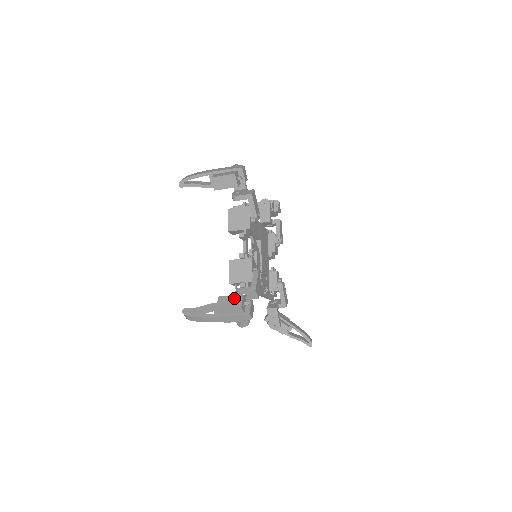
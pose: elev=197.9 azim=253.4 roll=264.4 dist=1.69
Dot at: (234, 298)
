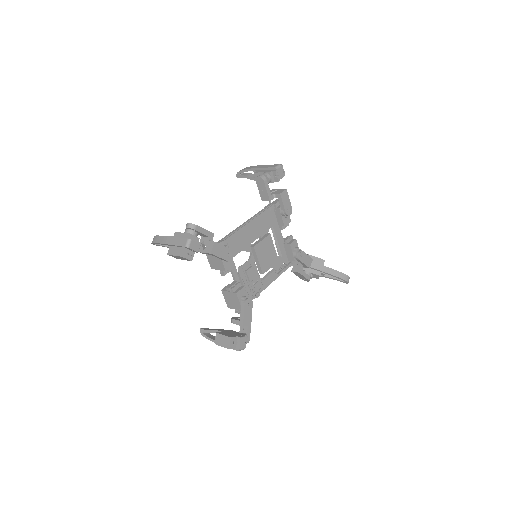
Dot at: (225, 339)
